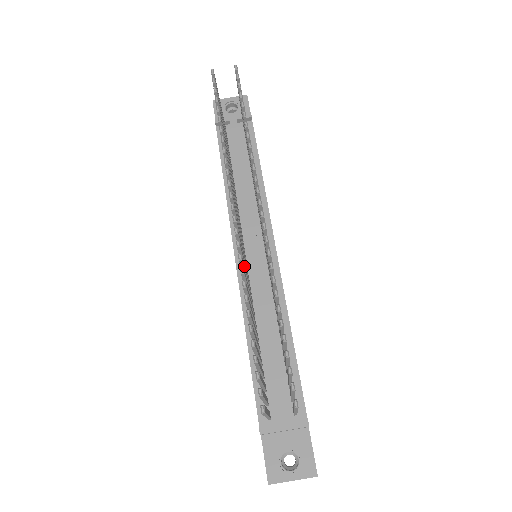
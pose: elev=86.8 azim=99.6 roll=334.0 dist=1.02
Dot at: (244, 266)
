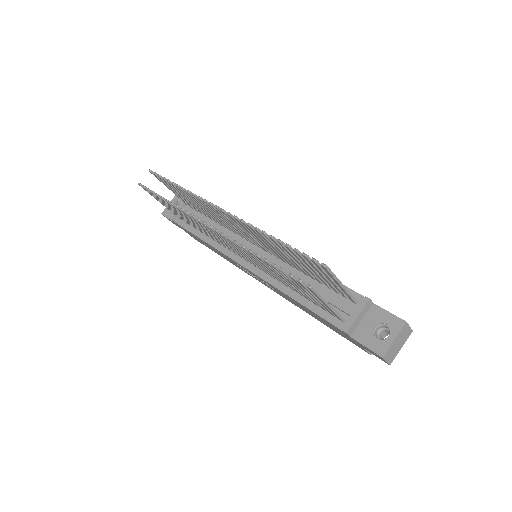
Dot at: occluded
